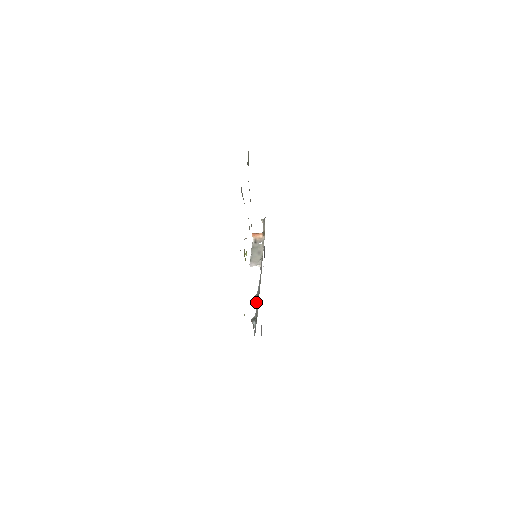
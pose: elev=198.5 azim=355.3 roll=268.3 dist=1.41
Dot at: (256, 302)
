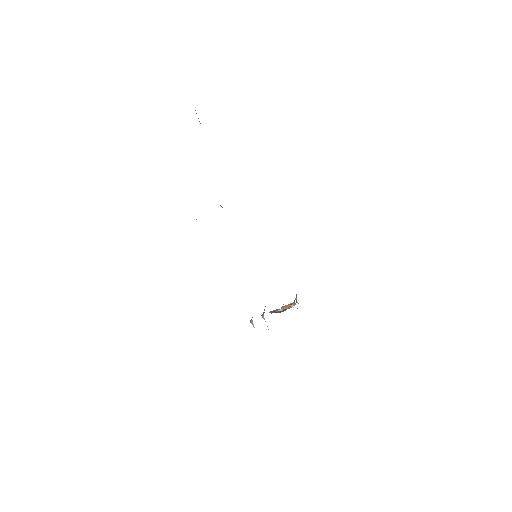
Dot at: (263, 314)
